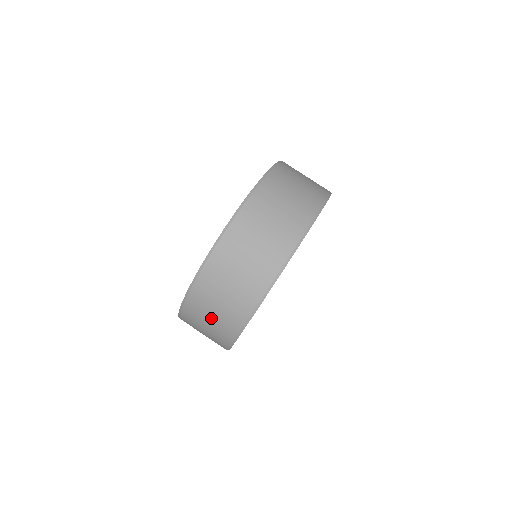
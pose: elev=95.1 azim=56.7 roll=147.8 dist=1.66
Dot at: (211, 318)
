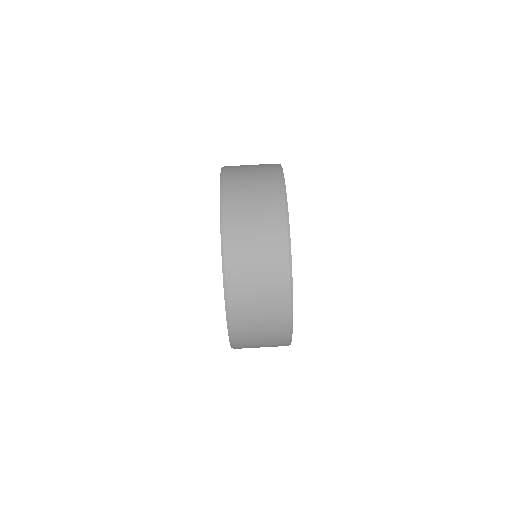
Dot at: (261, 345)
